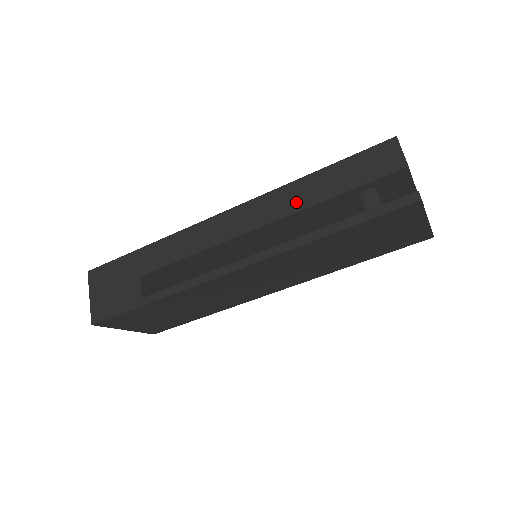
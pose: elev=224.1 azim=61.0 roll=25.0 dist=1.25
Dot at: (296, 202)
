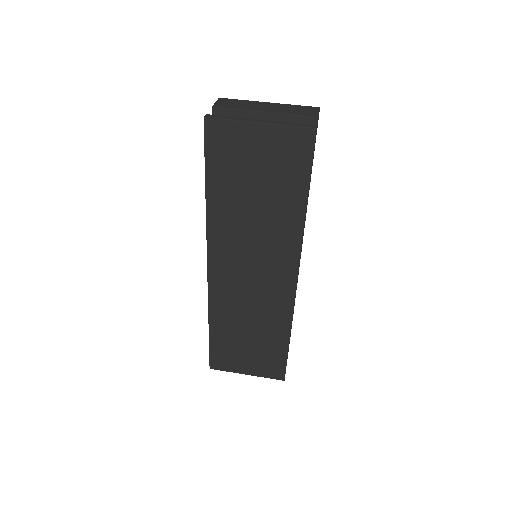
Dot at: occluded
